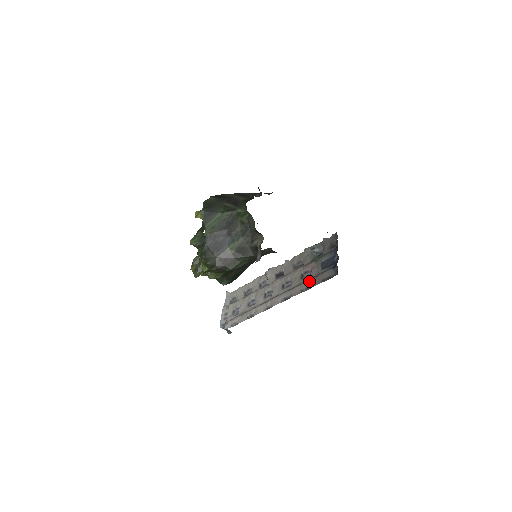
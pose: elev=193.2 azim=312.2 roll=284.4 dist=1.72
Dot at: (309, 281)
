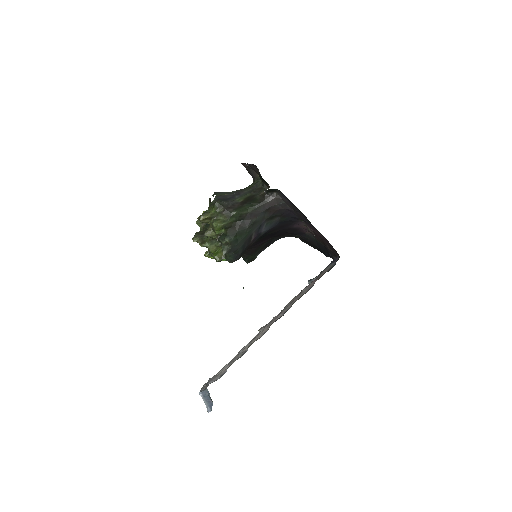
Dot at: (310, 284)
